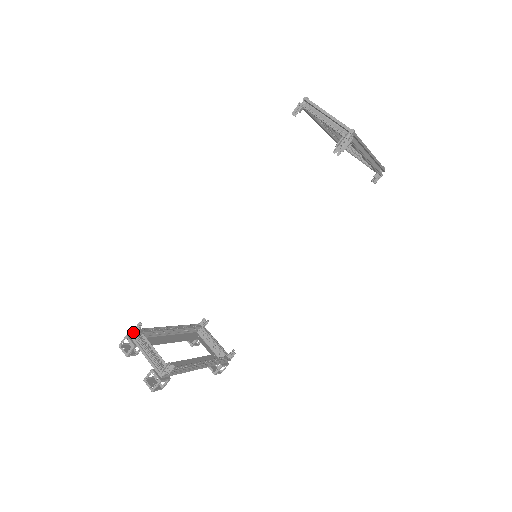
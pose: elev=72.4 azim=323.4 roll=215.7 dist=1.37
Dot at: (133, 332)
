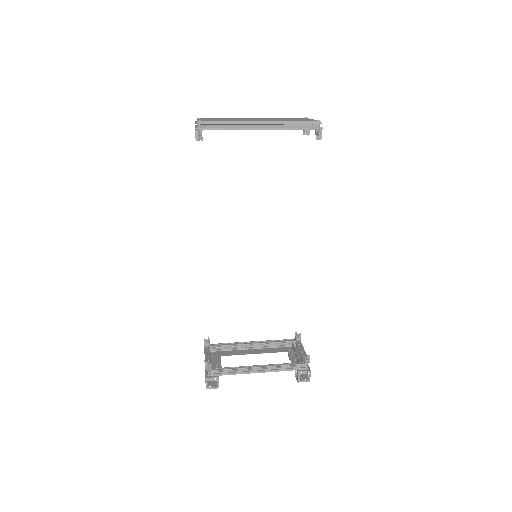
Dot at: (204, 346)
